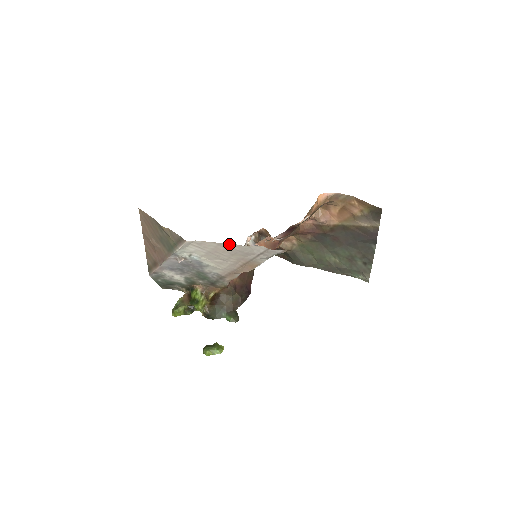
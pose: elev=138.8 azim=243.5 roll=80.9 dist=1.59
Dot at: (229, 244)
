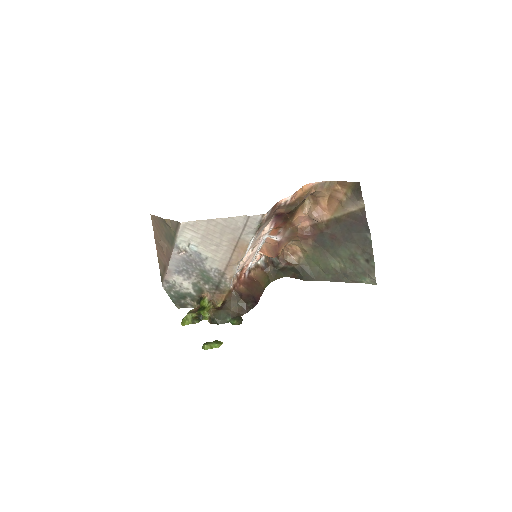
Dot at: (216, 219)
